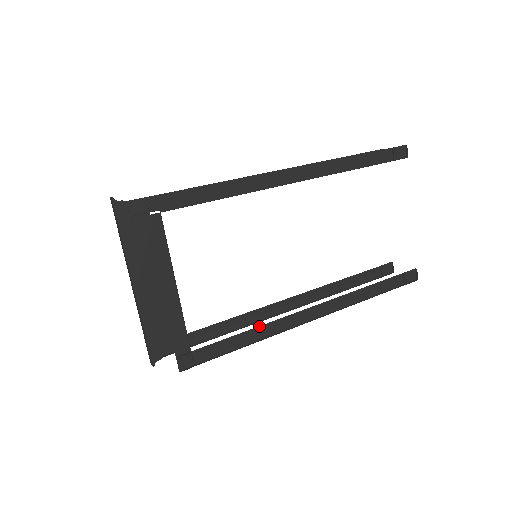
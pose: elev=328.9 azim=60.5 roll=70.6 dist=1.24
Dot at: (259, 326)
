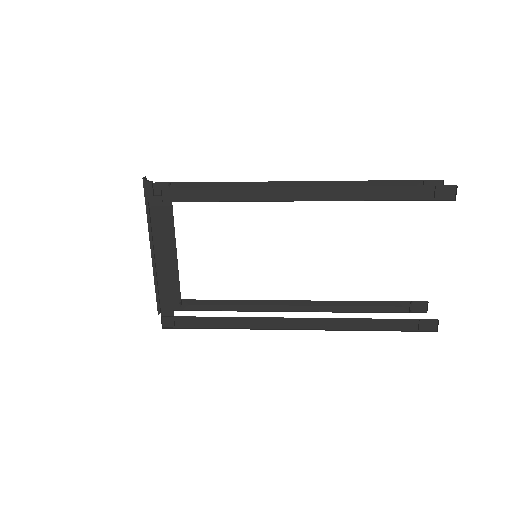
Dot at: (239, 317)
